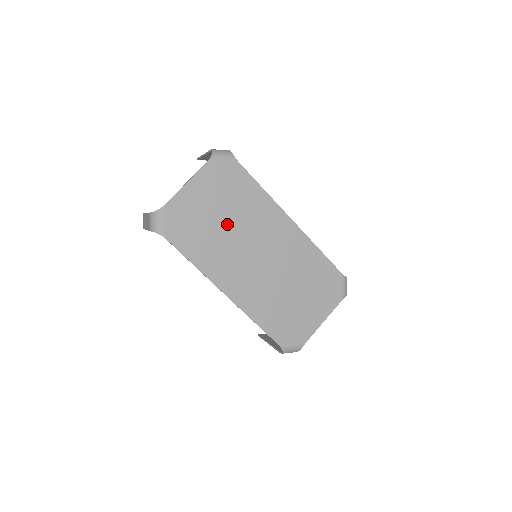
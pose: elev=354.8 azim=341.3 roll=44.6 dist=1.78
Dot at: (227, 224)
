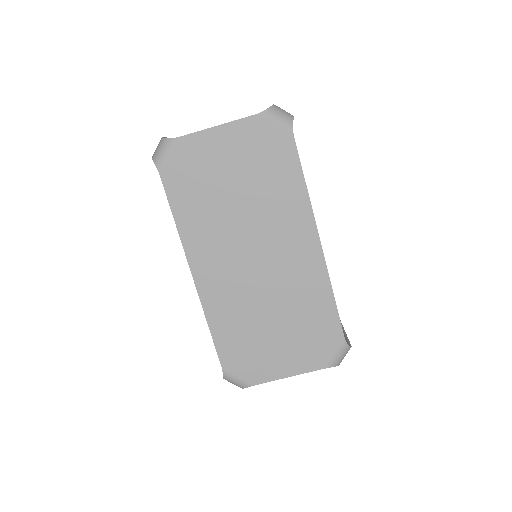
Dot at: (239, 200)
